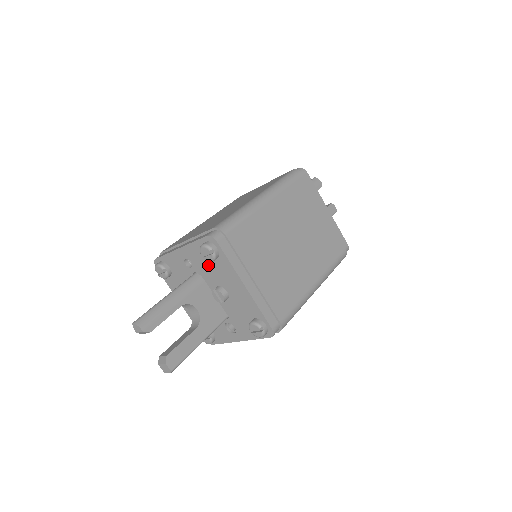
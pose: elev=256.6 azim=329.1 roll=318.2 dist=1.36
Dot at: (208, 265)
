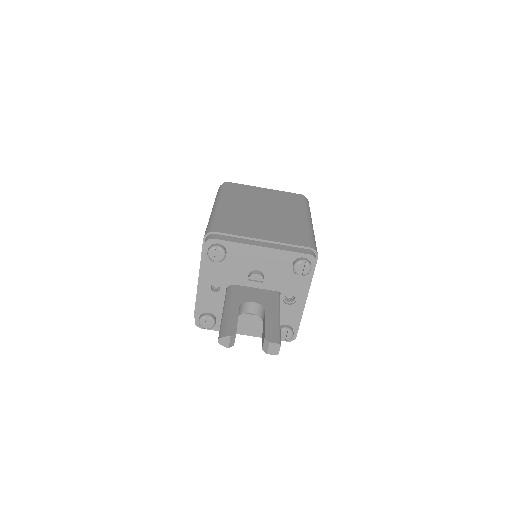
Dot at: (227, 268)
